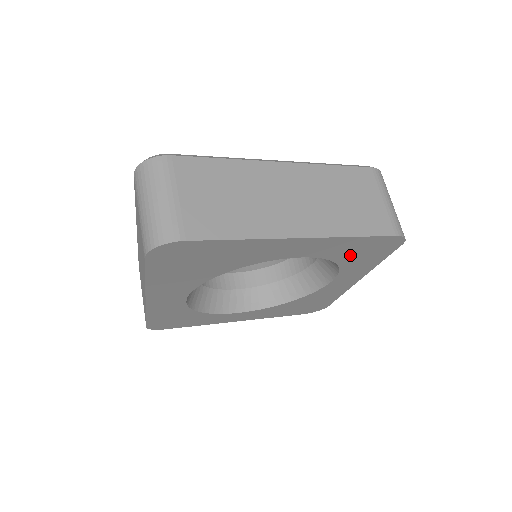
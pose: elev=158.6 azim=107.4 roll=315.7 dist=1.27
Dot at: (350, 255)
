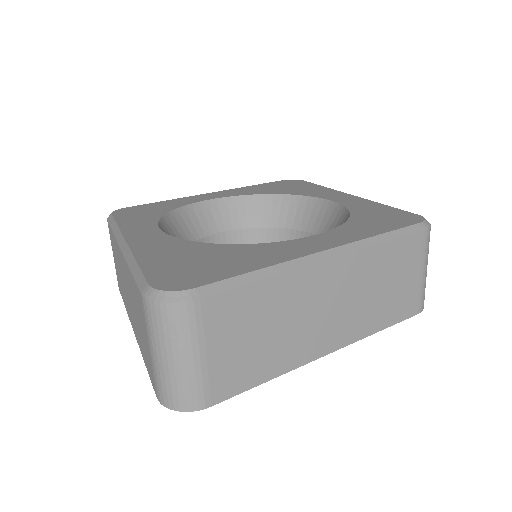
Dot at: occluded
